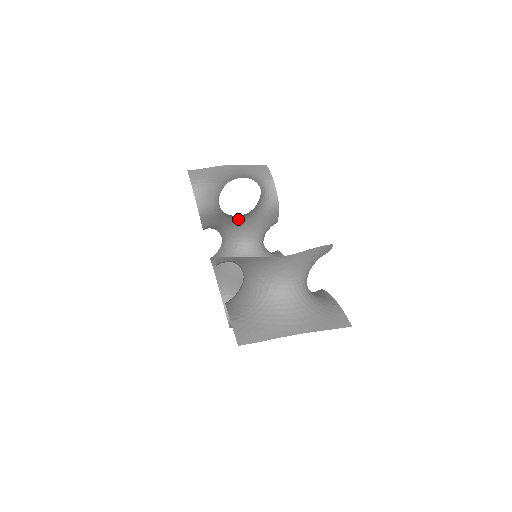
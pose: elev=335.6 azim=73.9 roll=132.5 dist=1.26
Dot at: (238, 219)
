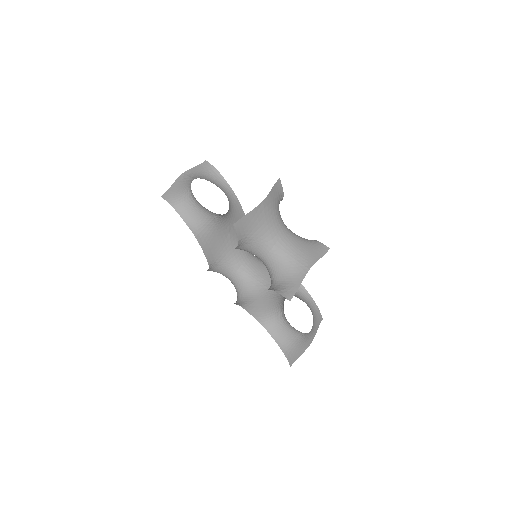
Dot at: occluded
